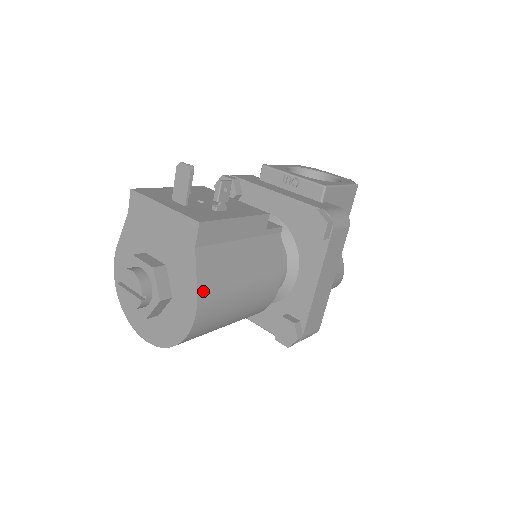
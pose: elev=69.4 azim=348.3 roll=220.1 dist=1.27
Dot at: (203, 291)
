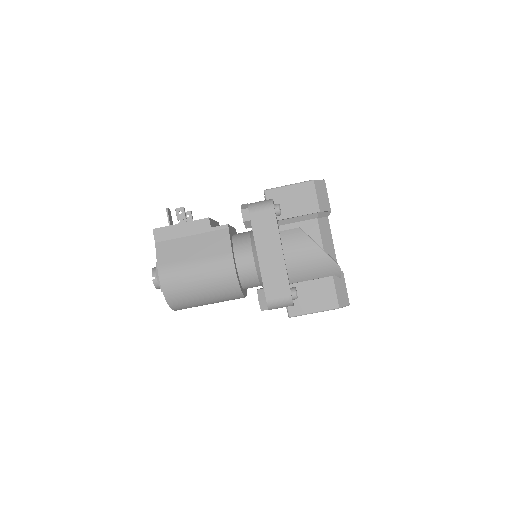
Dot at: (161, 264)
